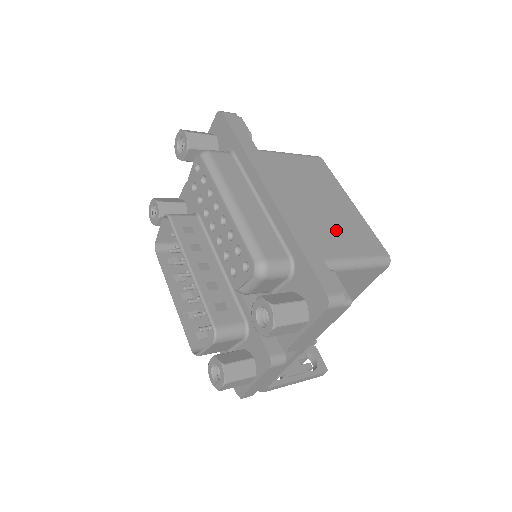
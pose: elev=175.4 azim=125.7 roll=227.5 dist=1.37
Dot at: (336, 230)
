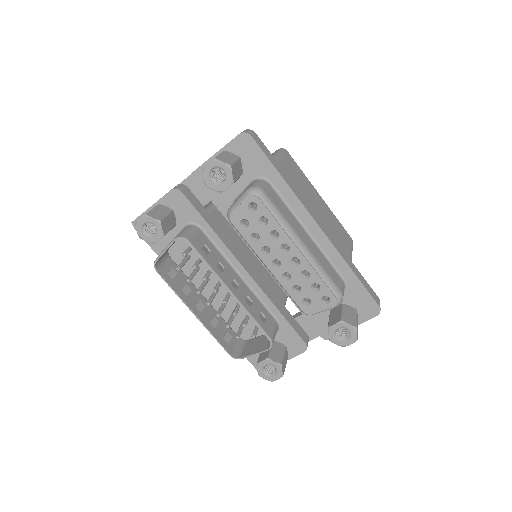
Dot at: (335, 234)
